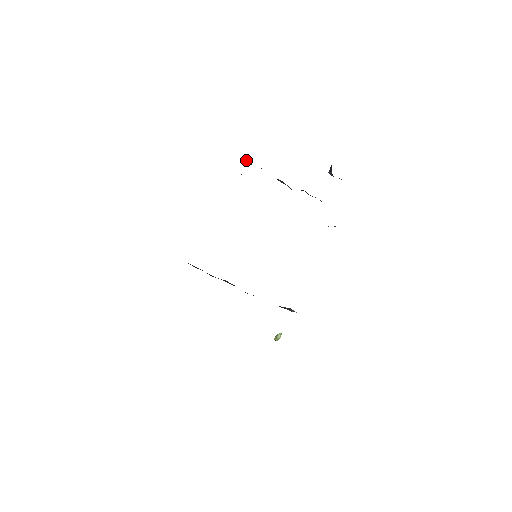
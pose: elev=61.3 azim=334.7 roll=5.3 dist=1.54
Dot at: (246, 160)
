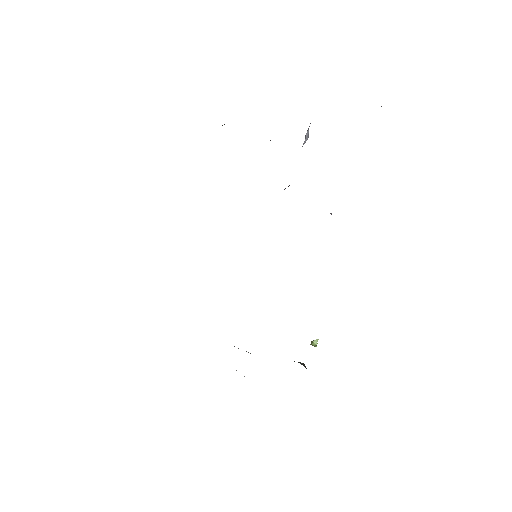
Dot at: (224, 124)
